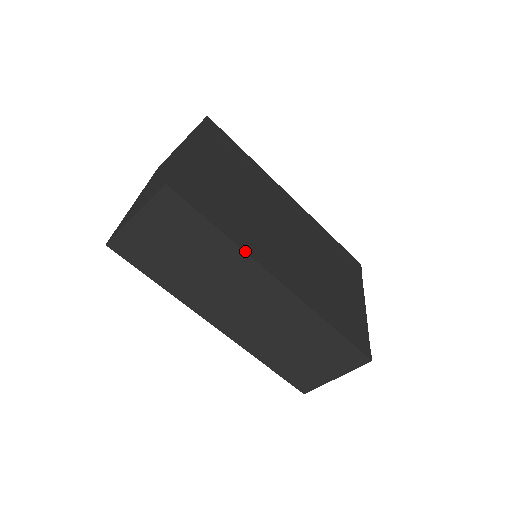
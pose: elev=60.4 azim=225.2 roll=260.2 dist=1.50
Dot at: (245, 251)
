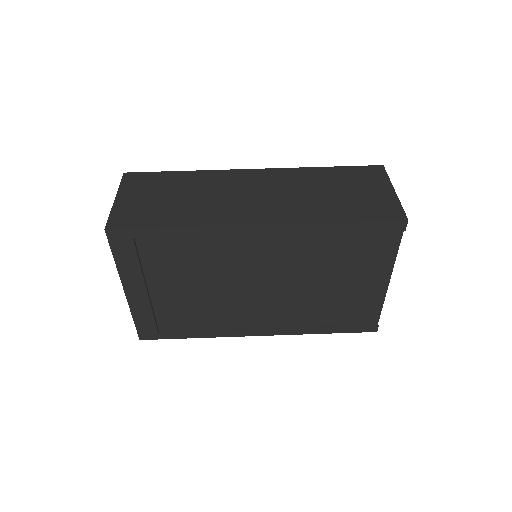
Dot at: (210, 171)
